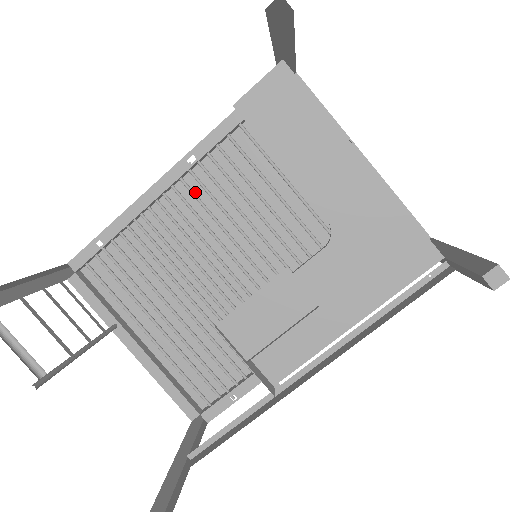
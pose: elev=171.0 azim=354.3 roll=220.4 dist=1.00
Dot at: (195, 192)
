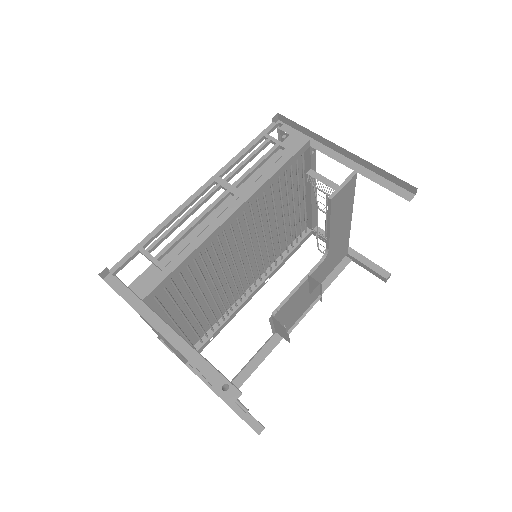
Dot at: (235, 219)
